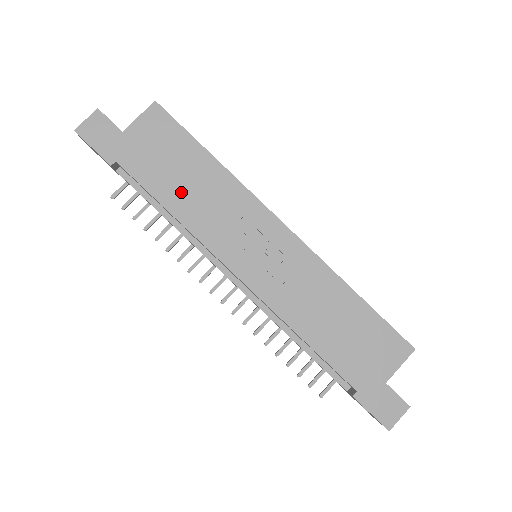
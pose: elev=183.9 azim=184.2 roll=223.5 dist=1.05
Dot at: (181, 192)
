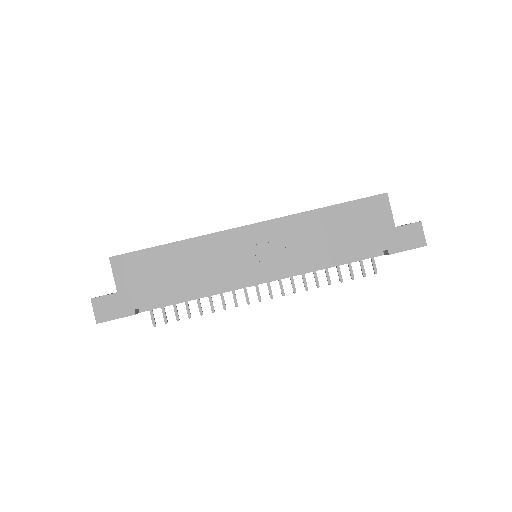
Dot at: (182, 280)
